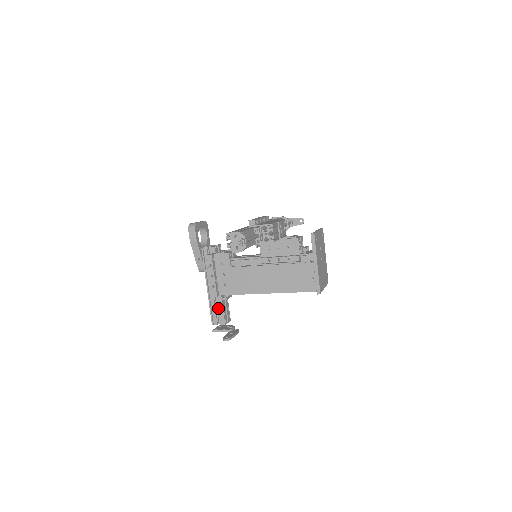
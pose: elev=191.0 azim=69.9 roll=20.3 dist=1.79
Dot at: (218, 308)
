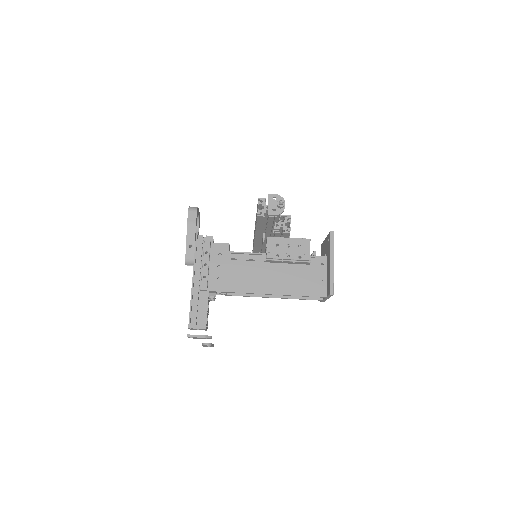
Dot at: (201, 307)
